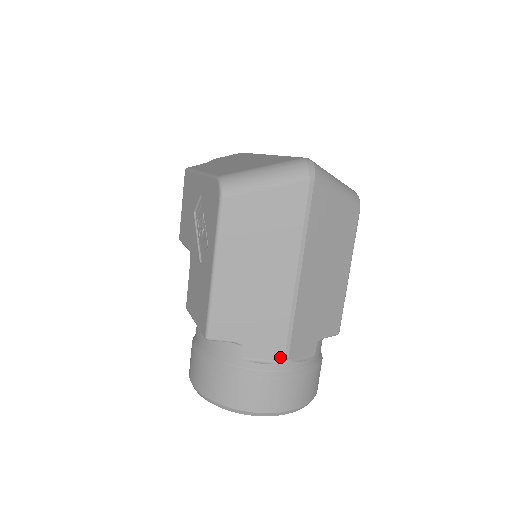
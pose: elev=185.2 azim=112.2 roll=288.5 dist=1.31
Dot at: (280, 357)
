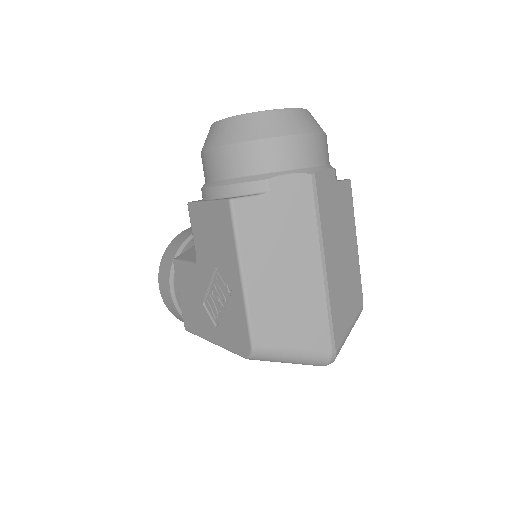
Dot at: occluded
